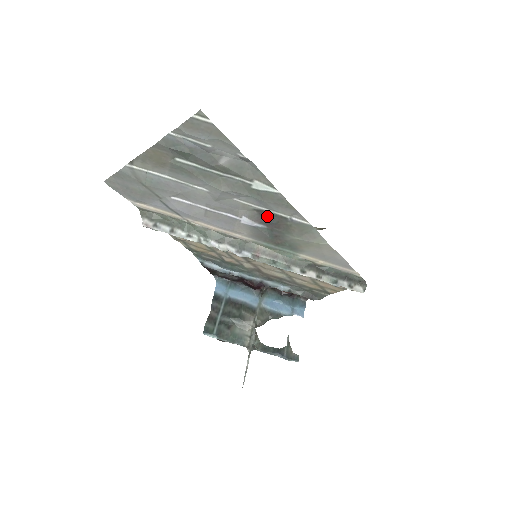
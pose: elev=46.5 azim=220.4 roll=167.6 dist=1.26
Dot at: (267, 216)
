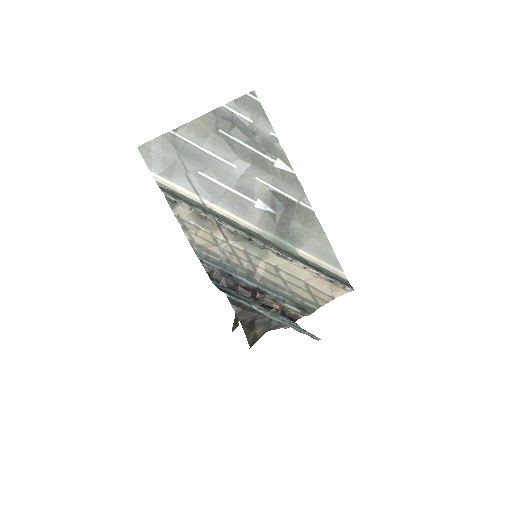
Dot at: (279, 199)
